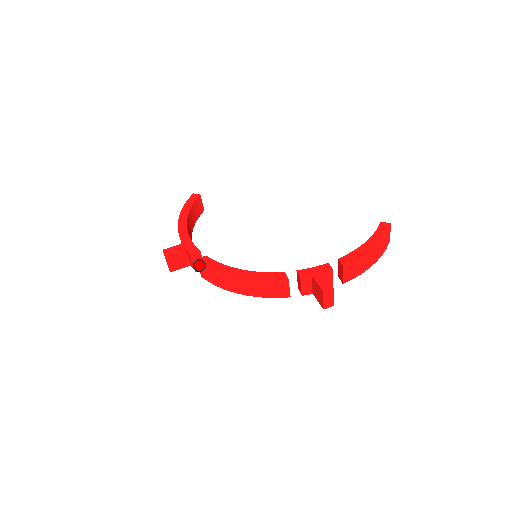
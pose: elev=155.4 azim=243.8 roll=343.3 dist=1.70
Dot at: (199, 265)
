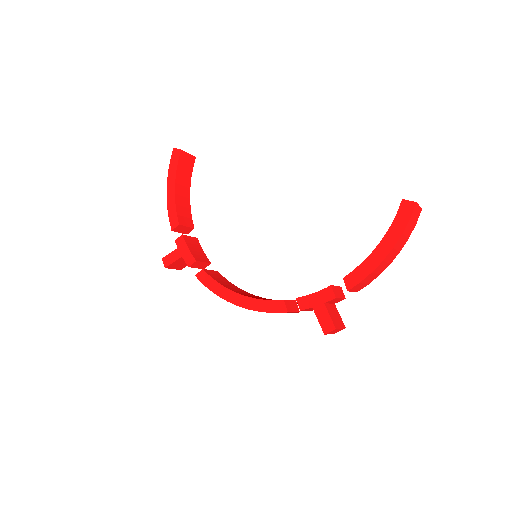
Dot at: occluded
